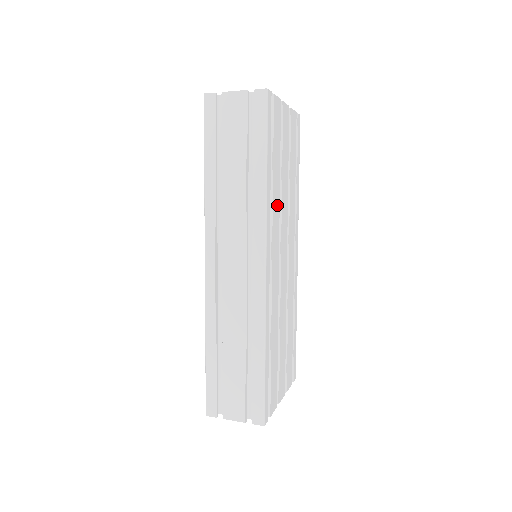
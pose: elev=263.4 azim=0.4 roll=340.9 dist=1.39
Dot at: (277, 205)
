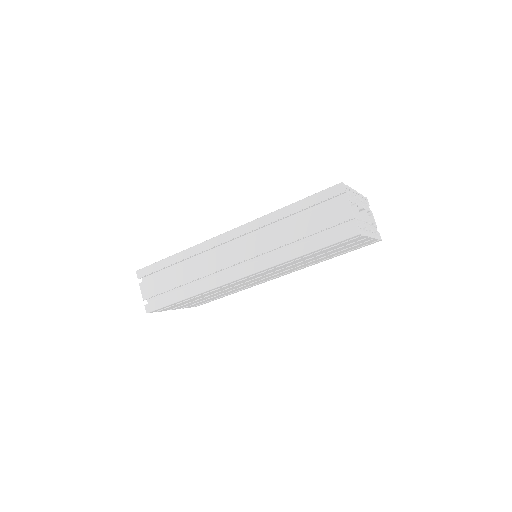
Dot at: (290, 264)
